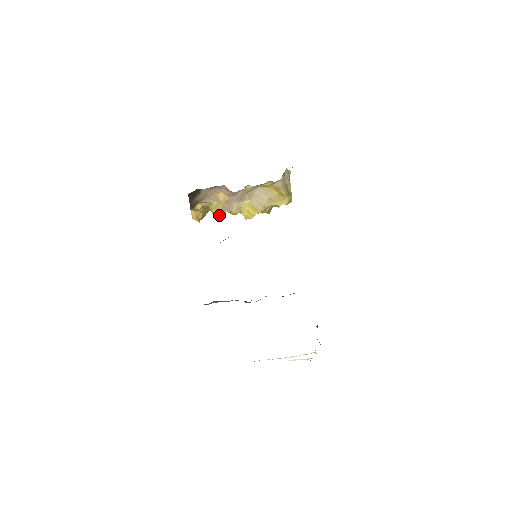
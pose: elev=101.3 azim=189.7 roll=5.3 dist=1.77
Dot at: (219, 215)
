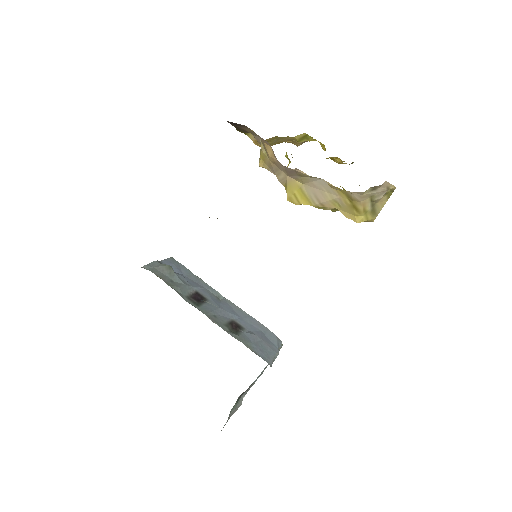
Dot at: (265, 167)
